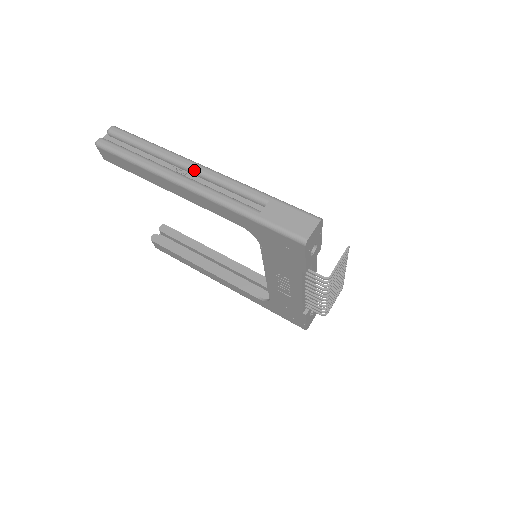
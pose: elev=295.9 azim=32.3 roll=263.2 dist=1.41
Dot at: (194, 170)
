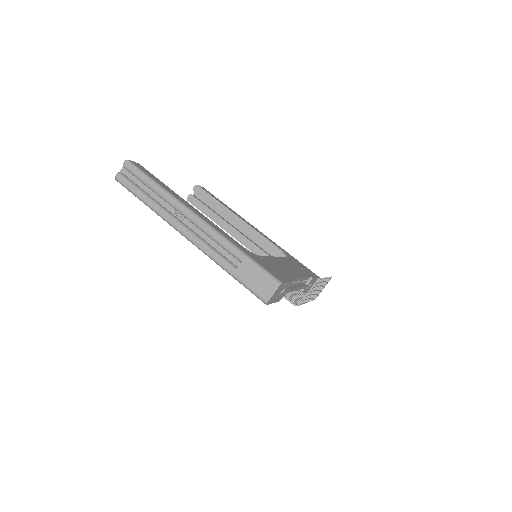
Dot at: (189, 219)
